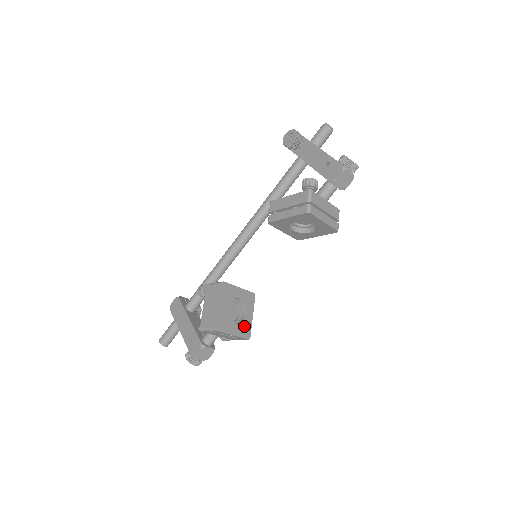
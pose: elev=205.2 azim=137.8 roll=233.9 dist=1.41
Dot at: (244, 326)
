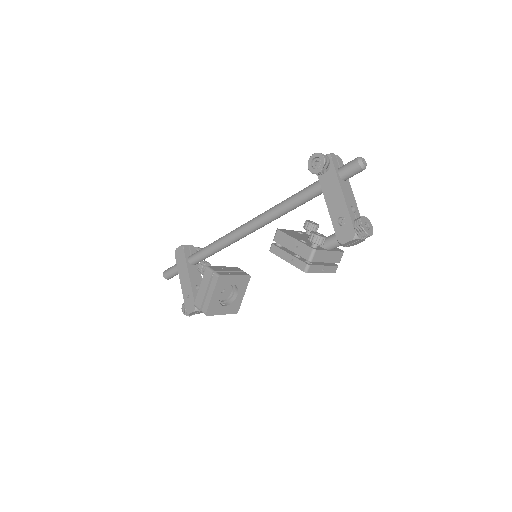
Dot at: (234, 305)
